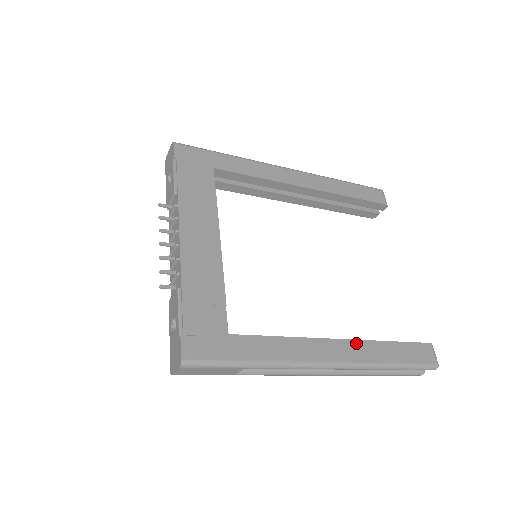
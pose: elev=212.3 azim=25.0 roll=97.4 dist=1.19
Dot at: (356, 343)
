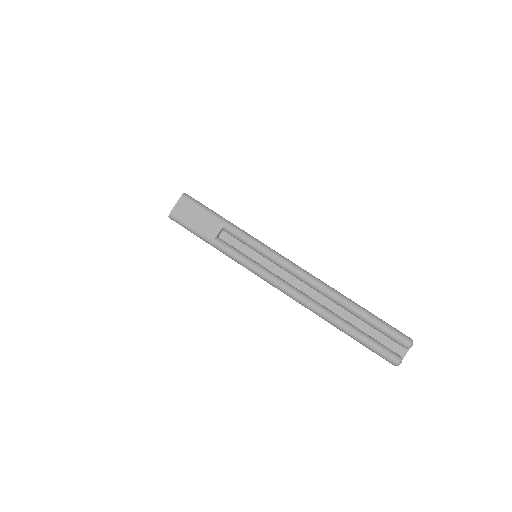
Dot at: occluded
